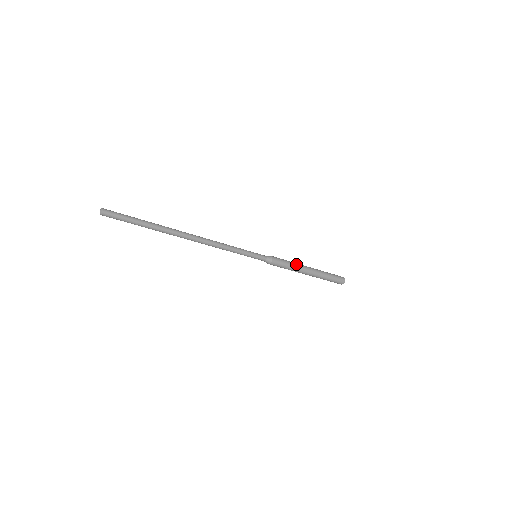
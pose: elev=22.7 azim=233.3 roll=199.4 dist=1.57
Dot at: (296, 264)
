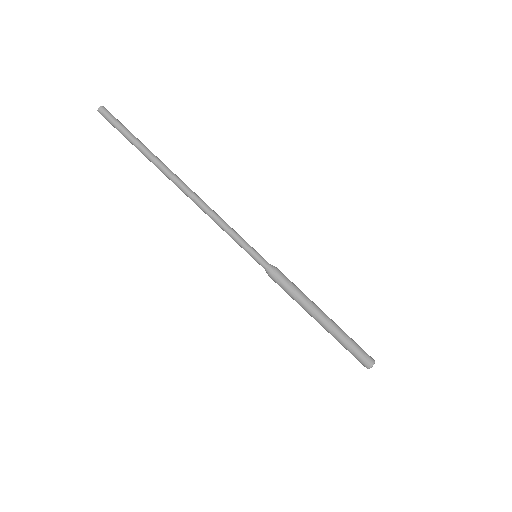
Dot at: (307, 297)
